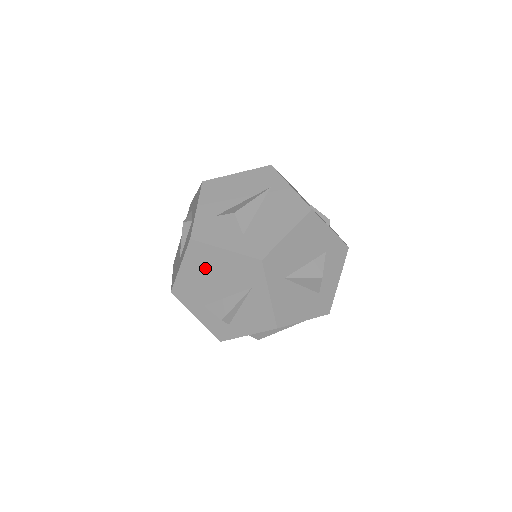
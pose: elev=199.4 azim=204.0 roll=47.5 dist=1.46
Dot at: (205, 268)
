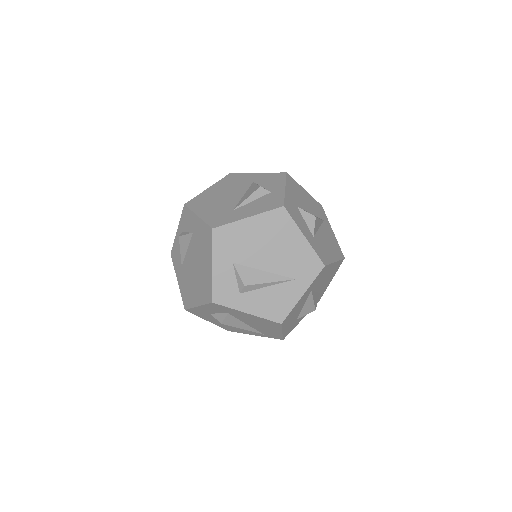
Dot at: (271, 236)
